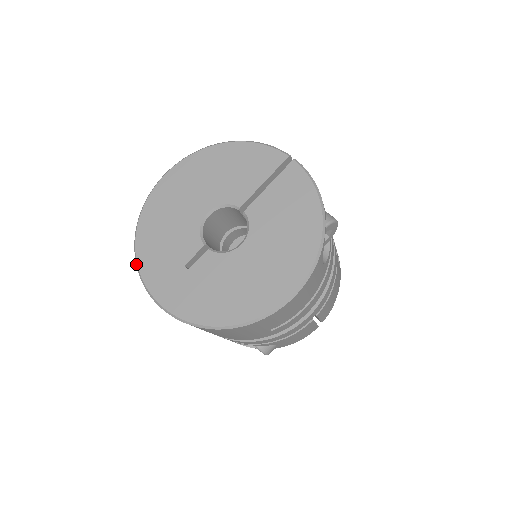
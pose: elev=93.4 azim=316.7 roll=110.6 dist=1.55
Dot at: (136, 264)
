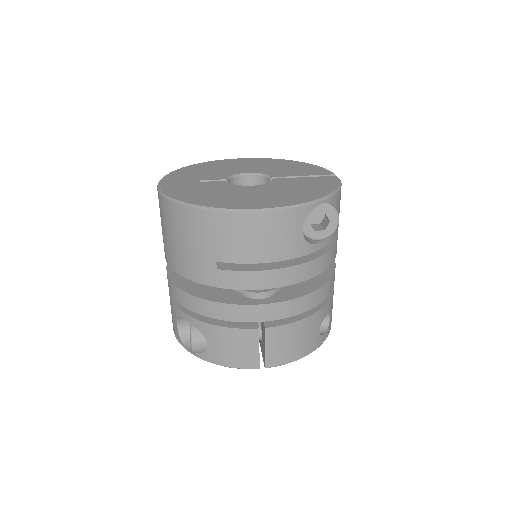
Dot at: occluded
